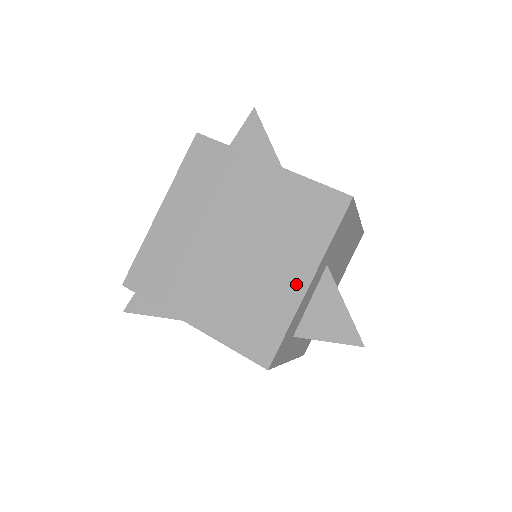
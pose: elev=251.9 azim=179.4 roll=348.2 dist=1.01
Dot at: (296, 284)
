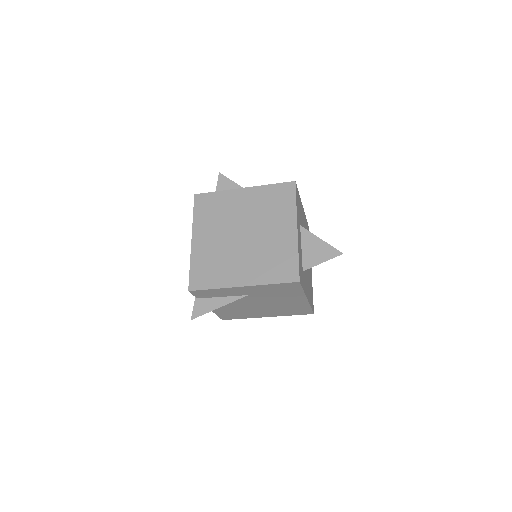
Dot at: (290, 233)
